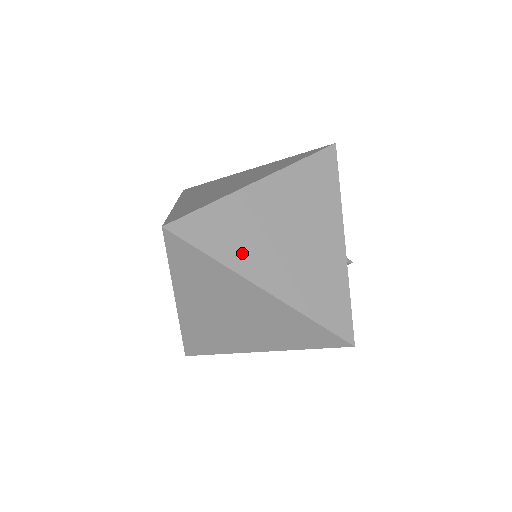
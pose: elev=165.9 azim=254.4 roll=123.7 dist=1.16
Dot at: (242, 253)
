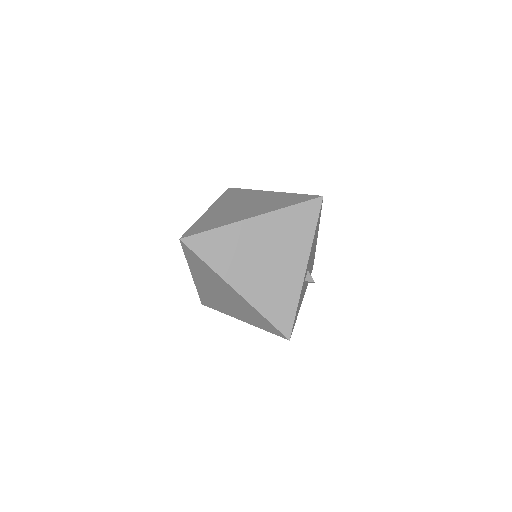
Dot at: (227, 265)
